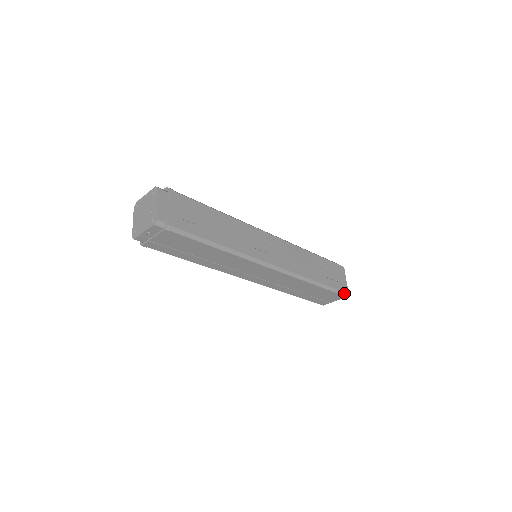
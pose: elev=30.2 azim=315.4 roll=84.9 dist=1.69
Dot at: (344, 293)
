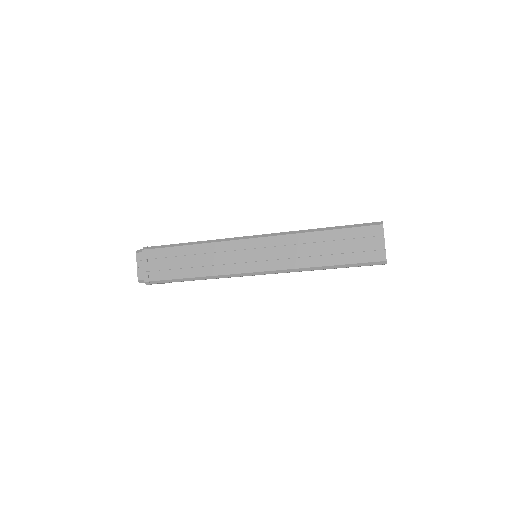
Dot at: (378, 262)
